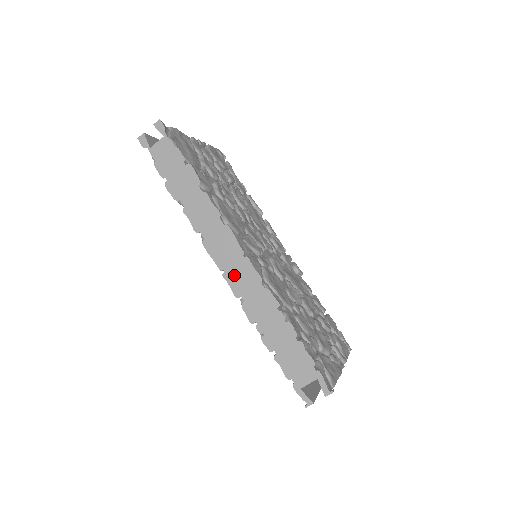
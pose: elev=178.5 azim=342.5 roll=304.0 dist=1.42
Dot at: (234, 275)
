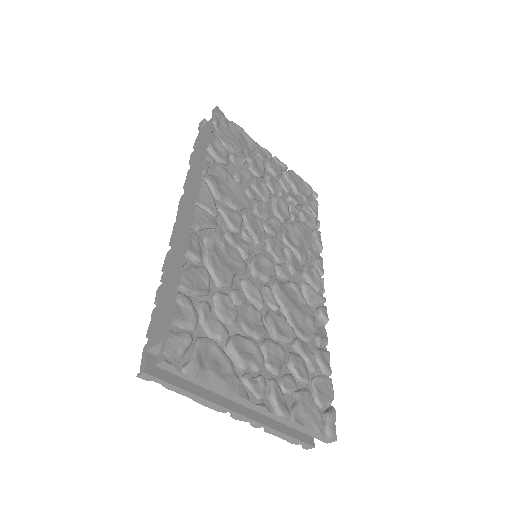
Dot at: (180, 223)
